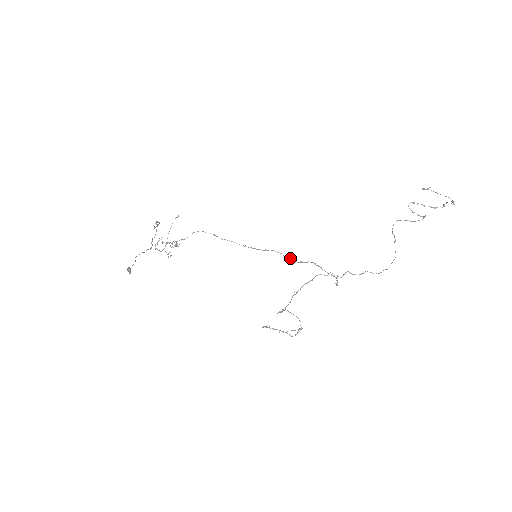
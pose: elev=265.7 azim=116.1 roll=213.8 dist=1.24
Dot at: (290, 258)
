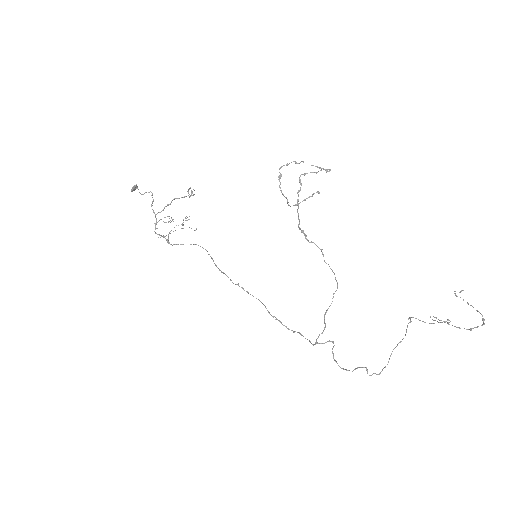
Dot at: occluded
